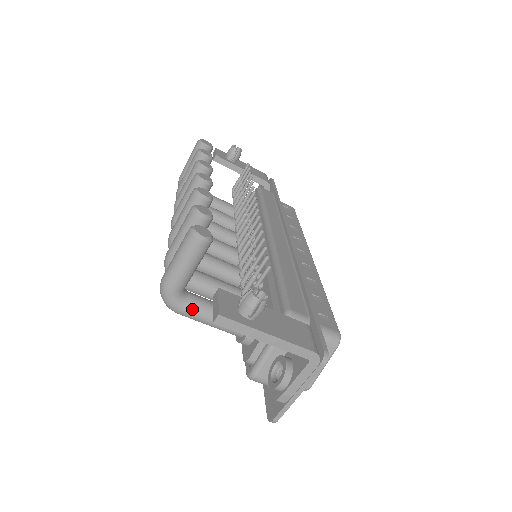
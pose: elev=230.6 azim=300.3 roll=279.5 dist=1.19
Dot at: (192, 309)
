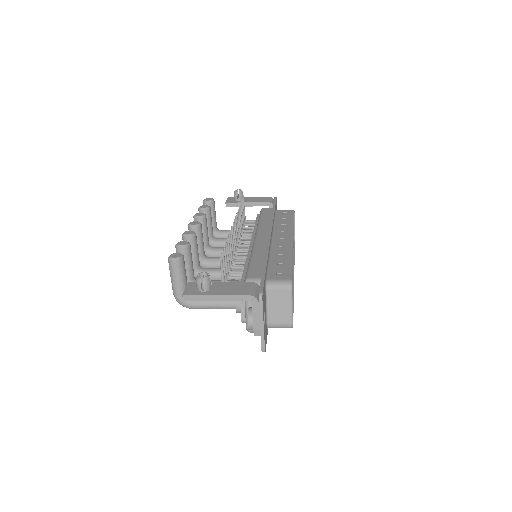
Dot at: (197, 303)
